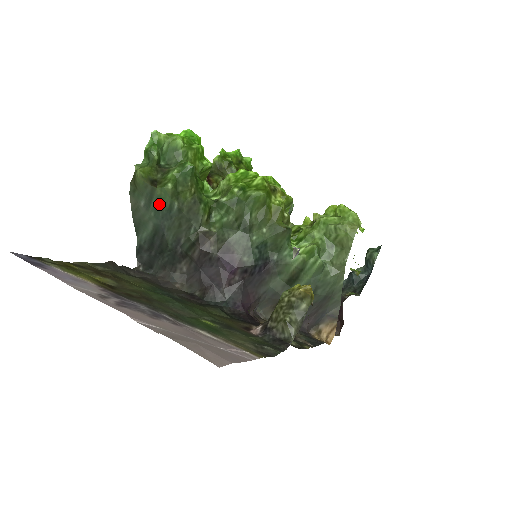
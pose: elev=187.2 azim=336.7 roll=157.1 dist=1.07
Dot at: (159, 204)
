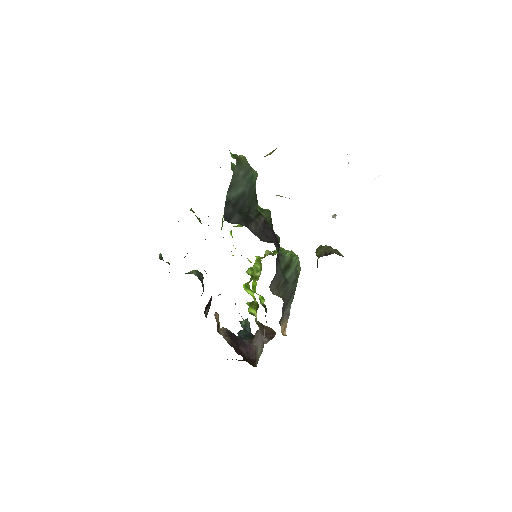
Dot at: (251, 179)
